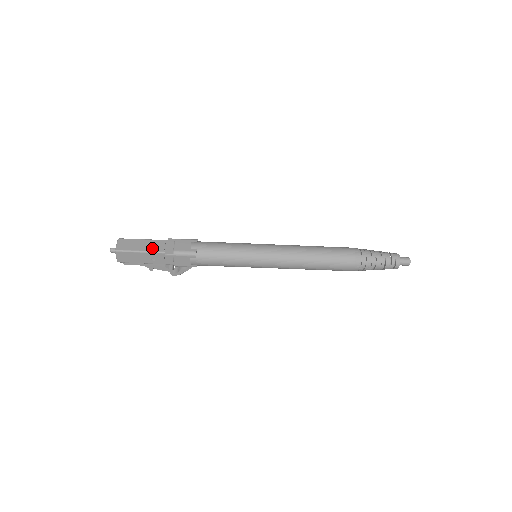
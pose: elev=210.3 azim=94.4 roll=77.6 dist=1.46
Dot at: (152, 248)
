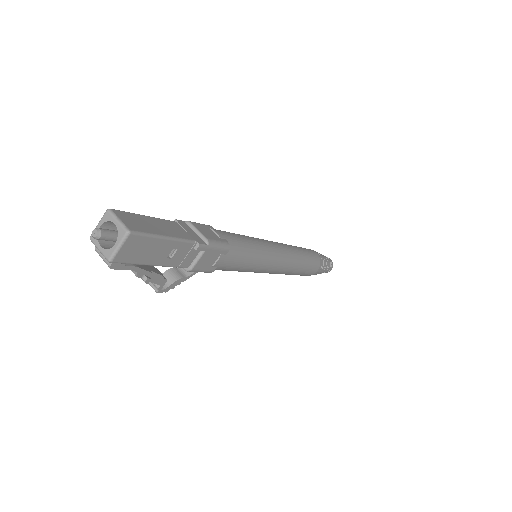
Dot at: (175, 233)
